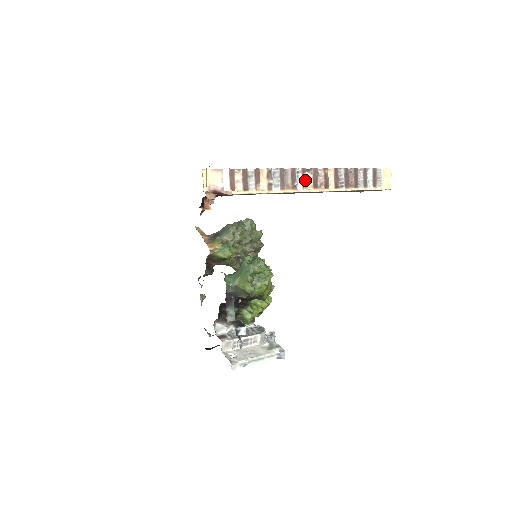
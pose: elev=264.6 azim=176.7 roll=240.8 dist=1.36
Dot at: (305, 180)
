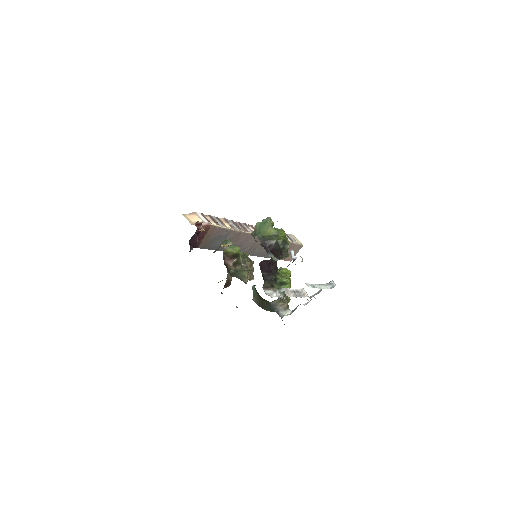
Dot at: (250, 229)
